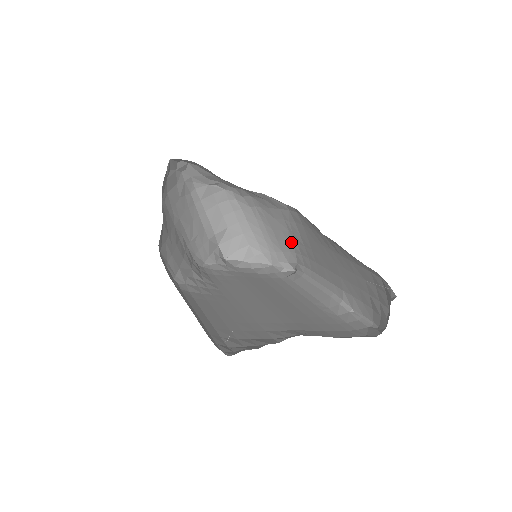
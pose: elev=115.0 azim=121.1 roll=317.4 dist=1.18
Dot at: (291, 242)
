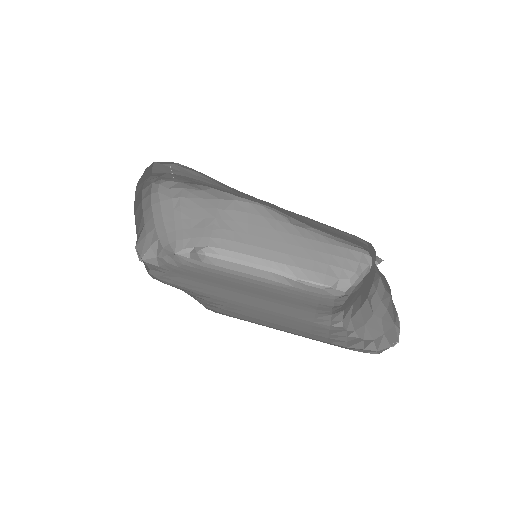
Dot at: (211, 228)
